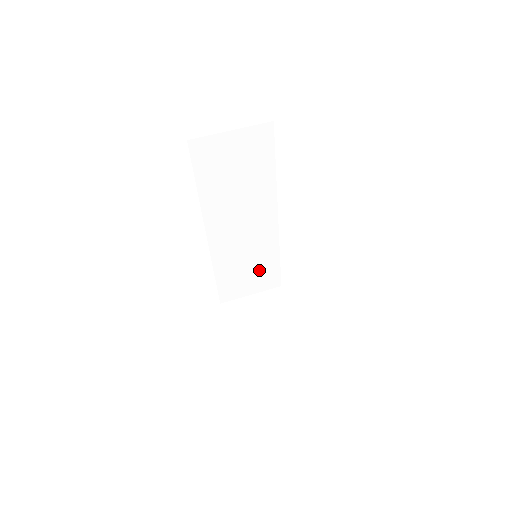
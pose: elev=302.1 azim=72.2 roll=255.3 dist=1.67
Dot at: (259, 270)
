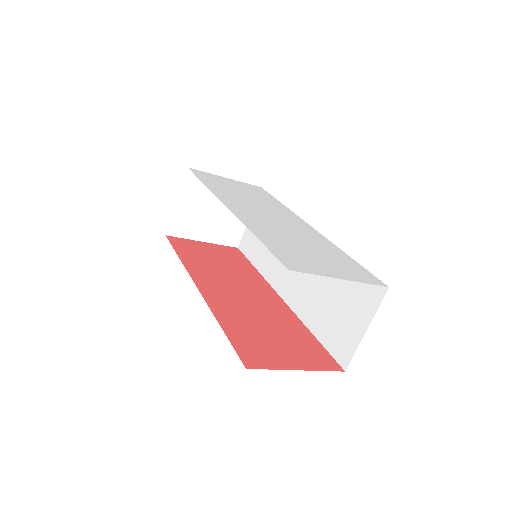
Dot at: occluded
